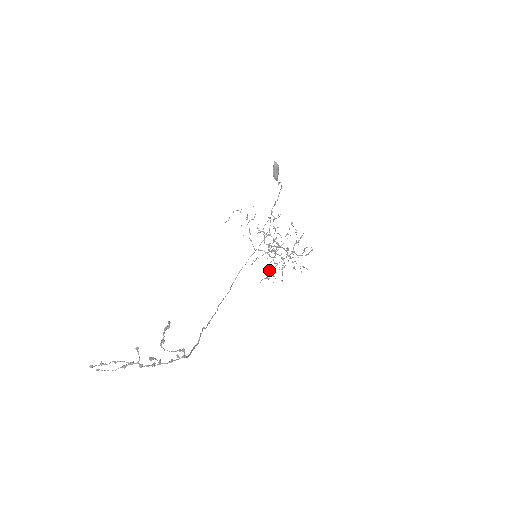
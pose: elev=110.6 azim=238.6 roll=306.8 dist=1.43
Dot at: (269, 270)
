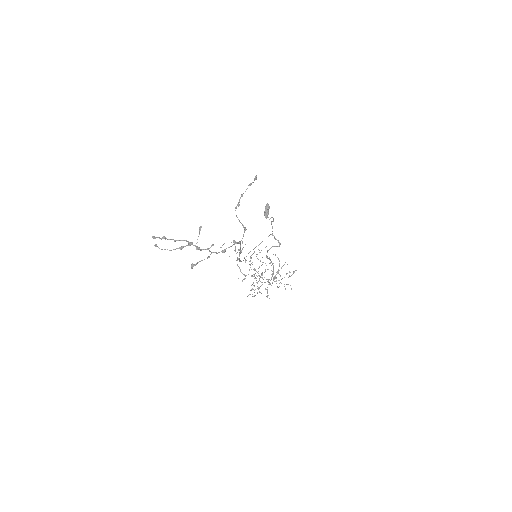
Dot at: (254, 290)
